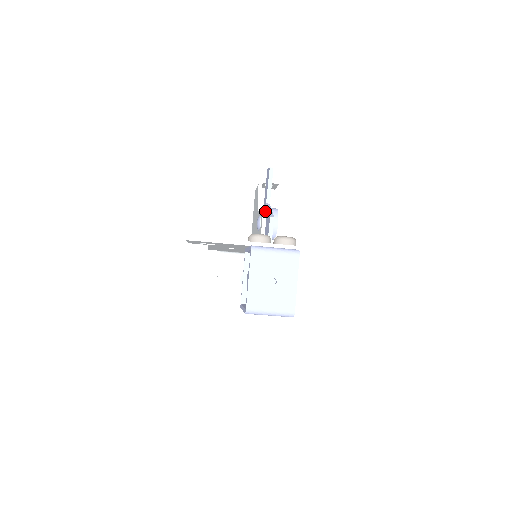
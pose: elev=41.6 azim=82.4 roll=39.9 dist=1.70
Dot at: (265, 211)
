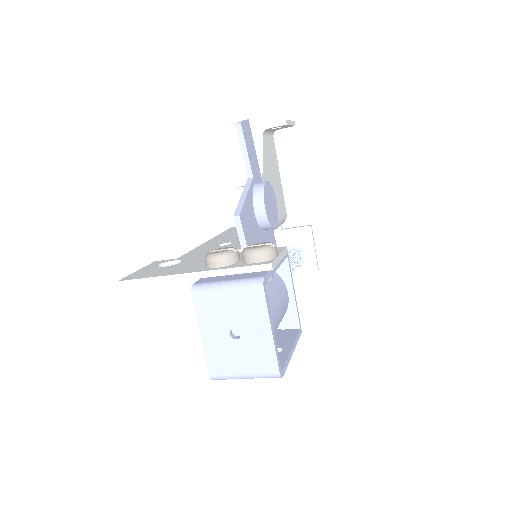
Dot at: occluded
